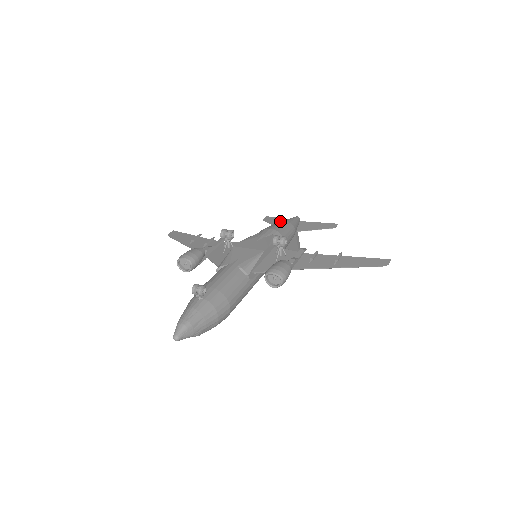
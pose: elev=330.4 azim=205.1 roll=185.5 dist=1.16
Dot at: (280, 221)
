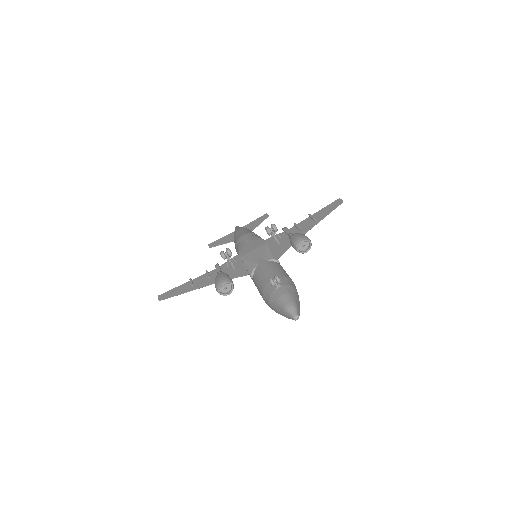
Dot at: (236, 231)
